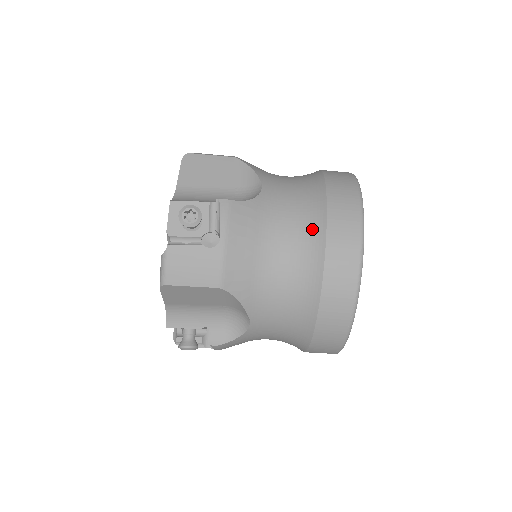
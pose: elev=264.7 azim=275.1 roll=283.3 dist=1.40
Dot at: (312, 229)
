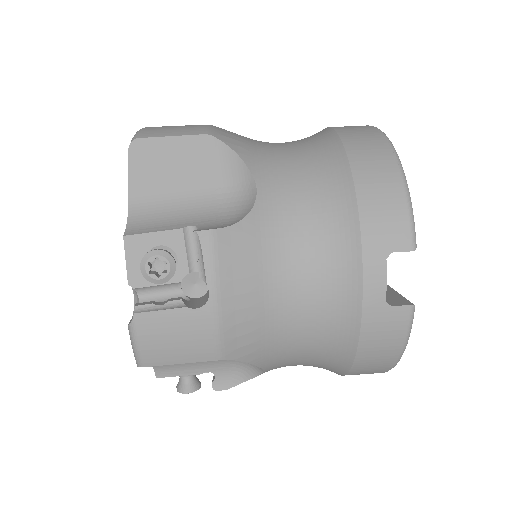
Dot at: occluded
